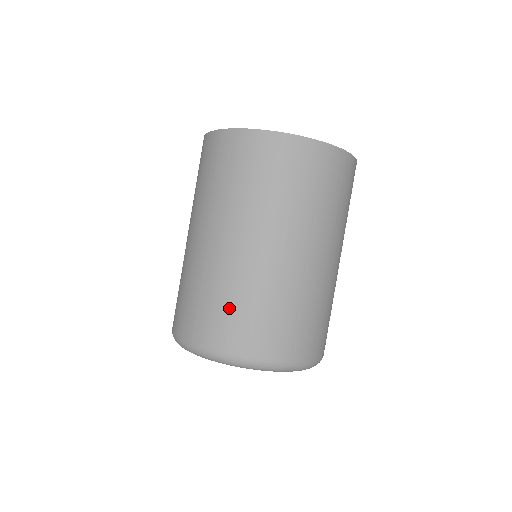
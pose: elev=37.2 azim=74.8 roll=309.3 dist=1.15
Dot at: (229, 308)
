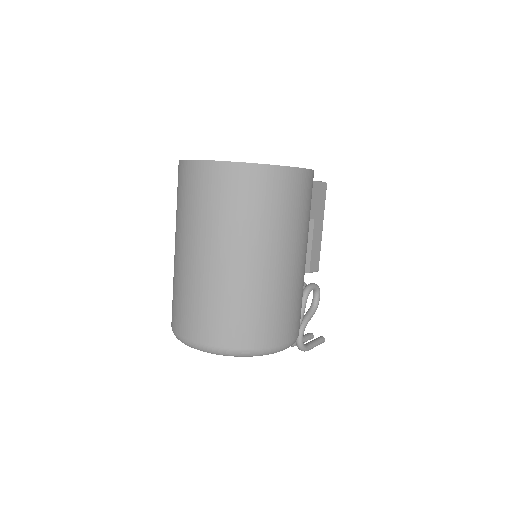
Dot at: (175, 298)
